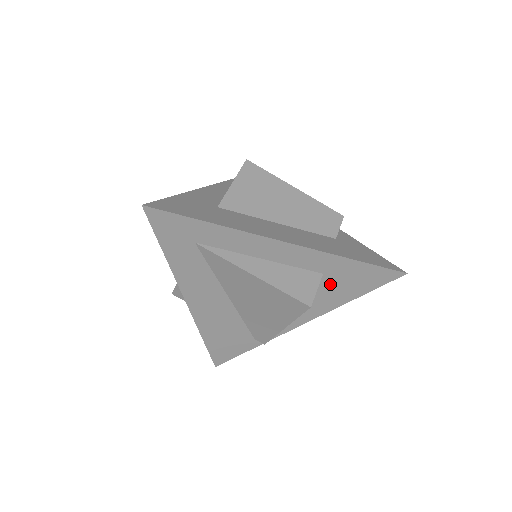
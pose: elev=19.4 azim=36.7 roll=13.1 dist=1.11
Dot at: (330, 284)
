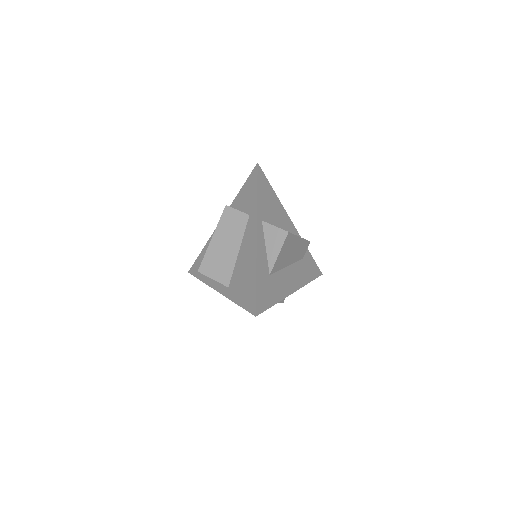
Dot at: occluded
